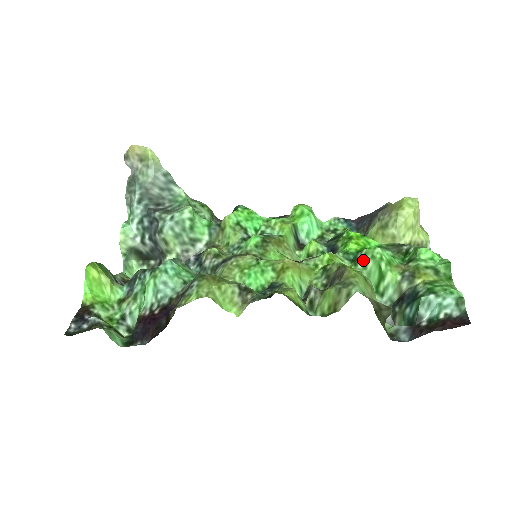
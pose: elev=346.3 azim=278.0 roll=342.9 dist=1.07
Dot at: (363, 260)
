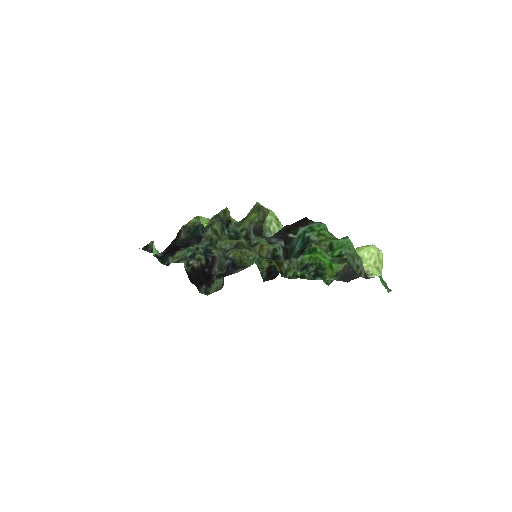
Dot at: occluded
